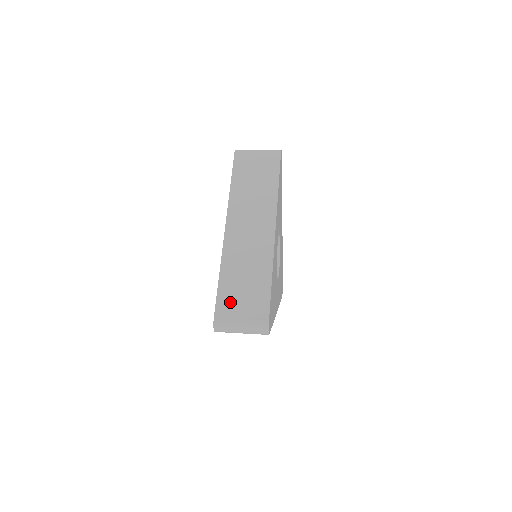
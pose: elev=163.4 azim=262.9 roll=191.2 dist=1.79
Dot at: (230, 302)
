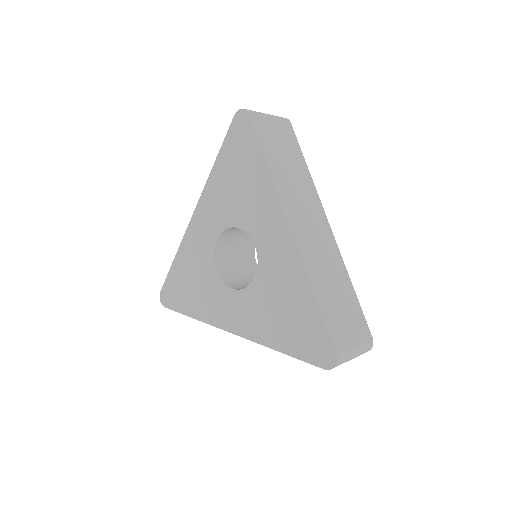
Dot at: (338, 326)
